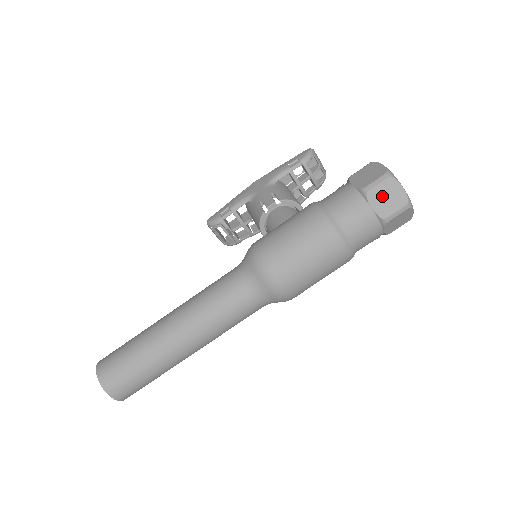
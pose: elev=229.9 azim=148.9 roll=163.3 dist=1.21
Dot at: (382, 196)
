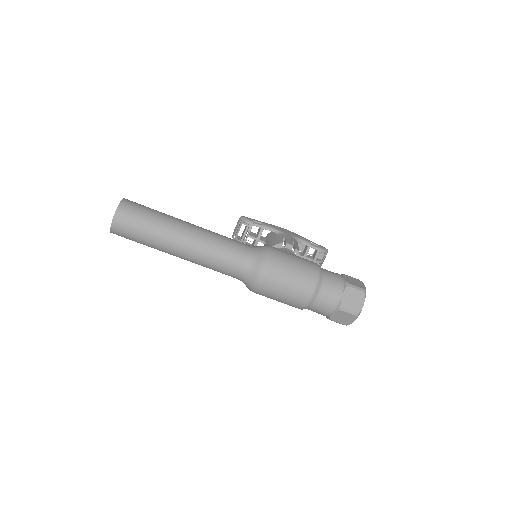
Dot at: (352, 296)
